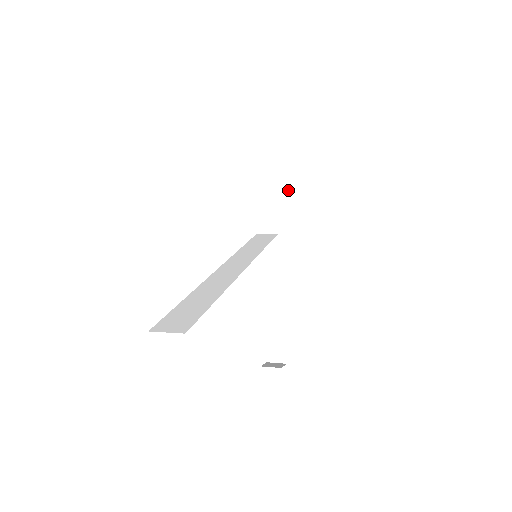
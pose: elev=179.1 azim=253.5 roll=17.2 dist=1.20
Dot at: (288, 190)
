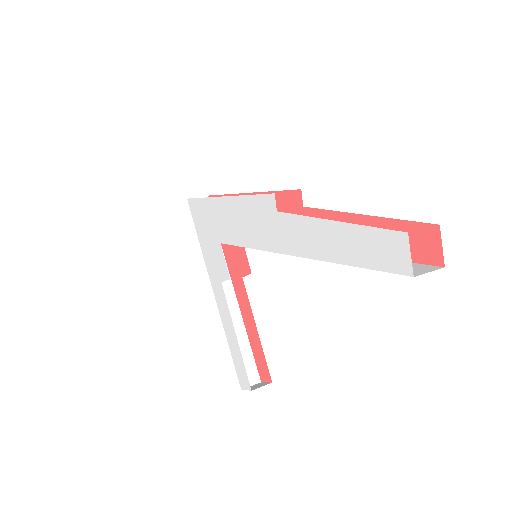
Dot at: occluded
